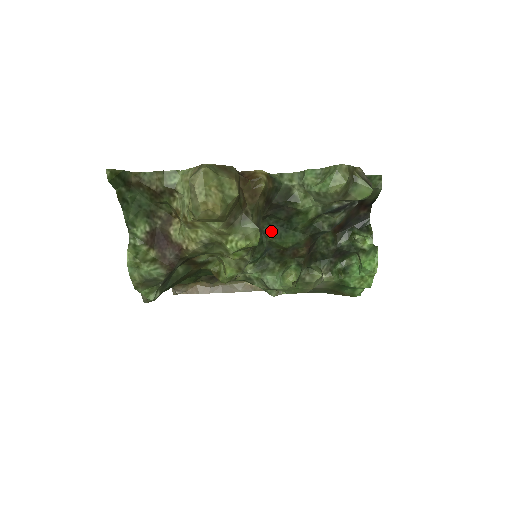
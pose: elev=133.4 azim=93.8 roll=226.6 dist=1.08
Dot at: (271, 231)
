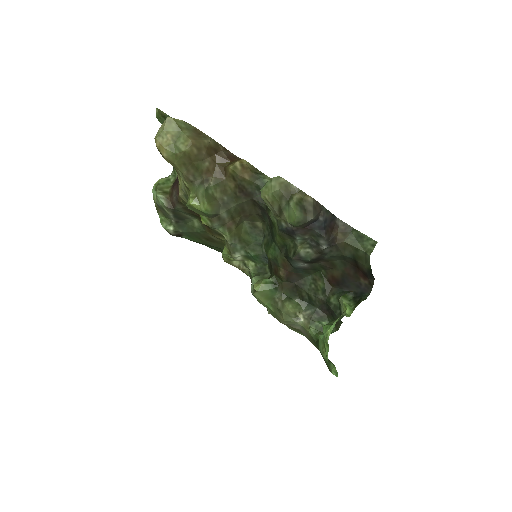
Dot at: (267, 237)
